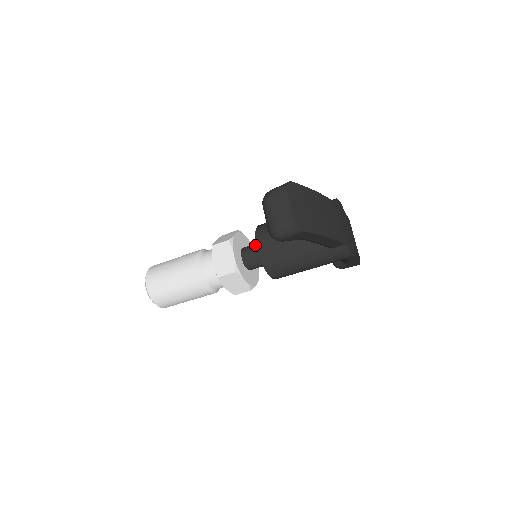
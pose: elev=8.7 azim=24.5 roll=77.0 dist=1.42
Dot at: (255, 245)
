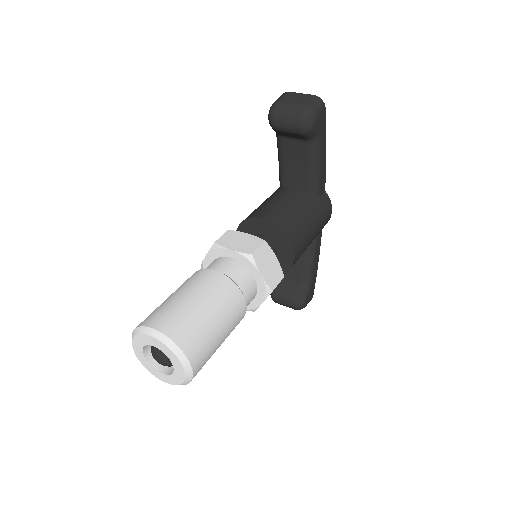
Dot at: occluded
